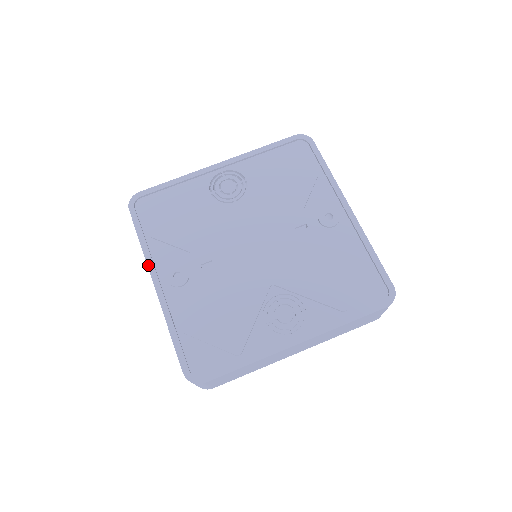
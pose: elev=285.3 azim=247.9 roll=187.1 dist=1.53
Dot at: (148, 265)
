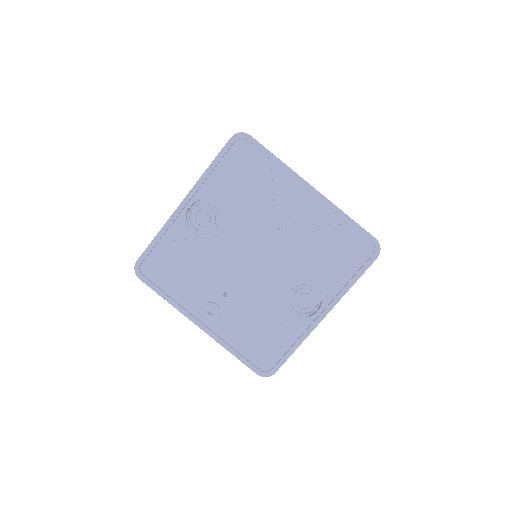
Dot at: (184, 315)
